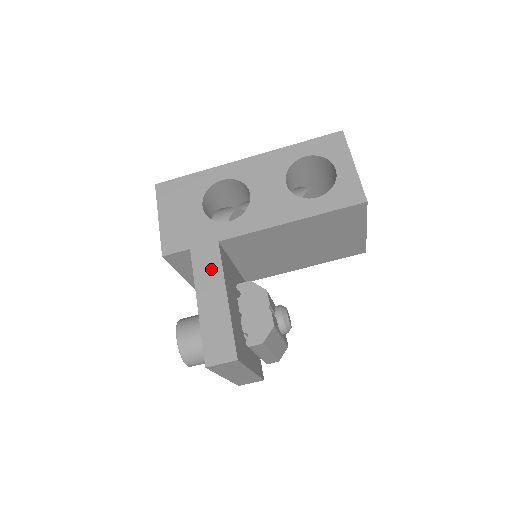
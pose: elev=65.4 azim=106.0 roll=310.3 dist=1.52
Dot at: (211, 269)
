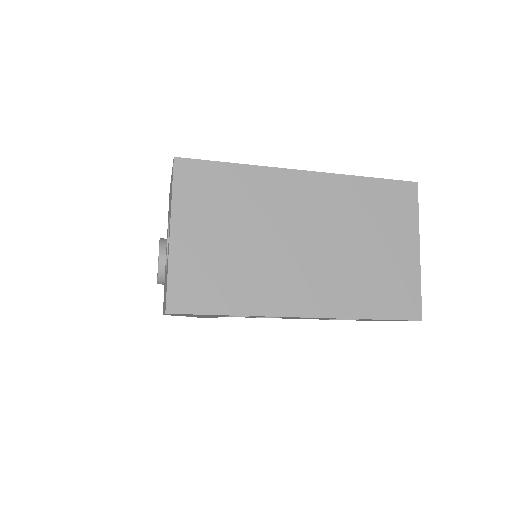
Dot at: occluded
